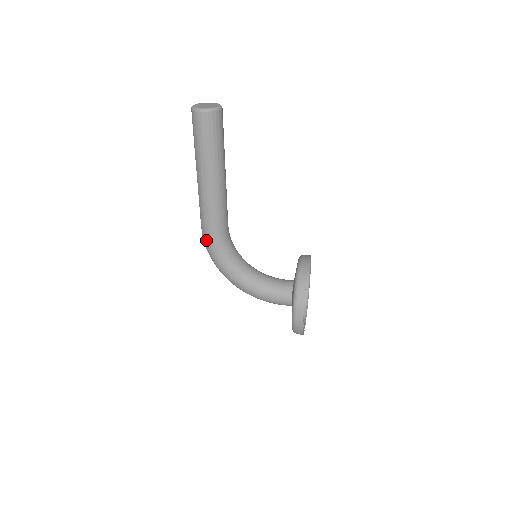
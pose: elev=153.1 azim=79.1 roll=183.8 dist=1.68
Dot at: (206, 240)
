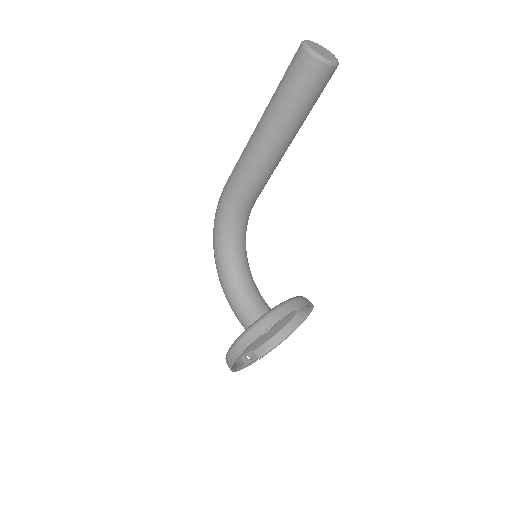
Dot at: (221, 197)
